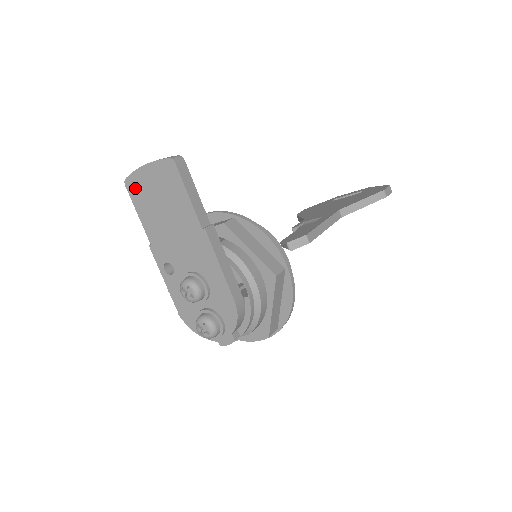
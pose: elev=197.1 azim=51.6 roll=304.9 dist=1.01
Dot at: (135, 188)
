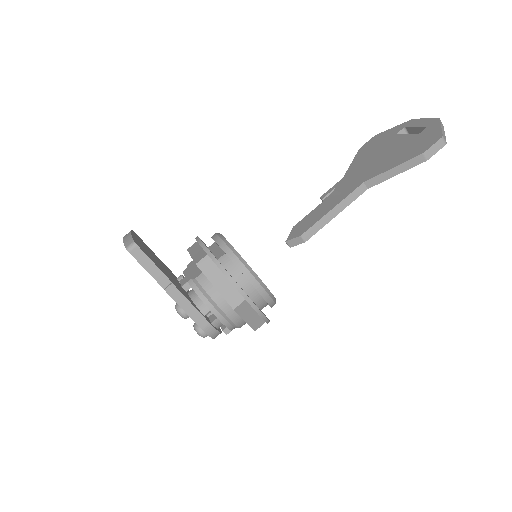
Dot at: occluded
